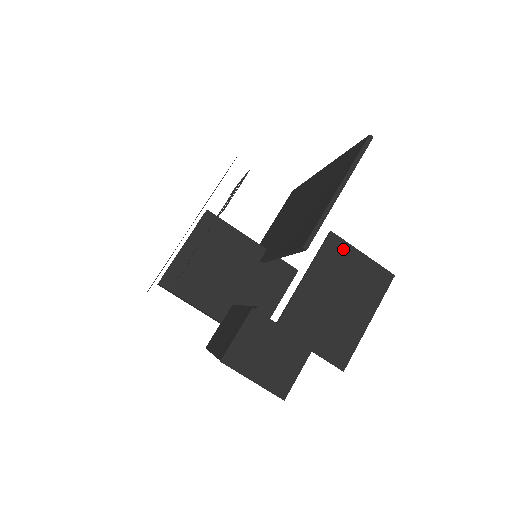
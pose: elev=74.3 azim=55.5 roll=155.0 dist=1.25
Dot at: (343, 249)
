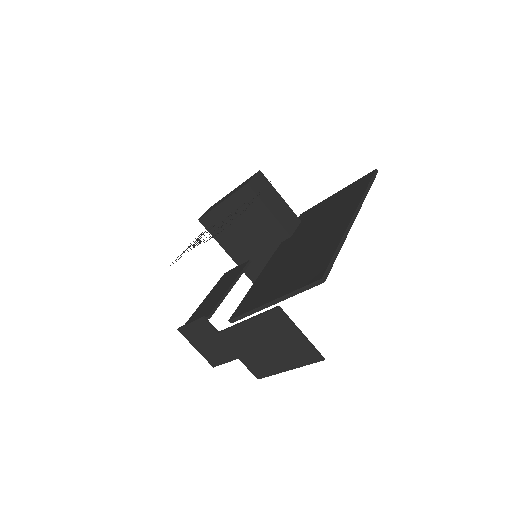
Dot at: (284, 323)
